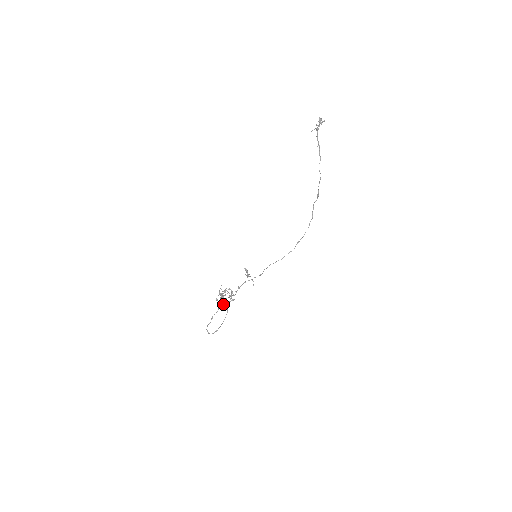
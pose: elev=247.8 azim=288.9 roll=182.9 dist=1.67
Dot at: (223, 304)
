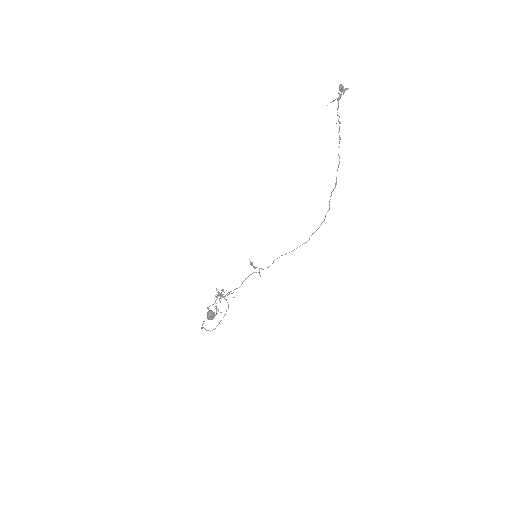
Dot at: (209, 317)
